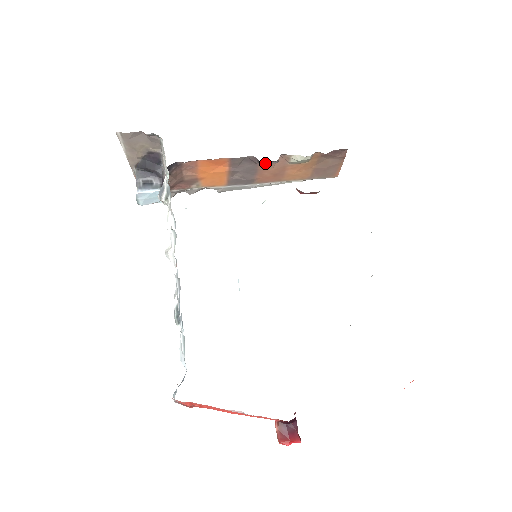
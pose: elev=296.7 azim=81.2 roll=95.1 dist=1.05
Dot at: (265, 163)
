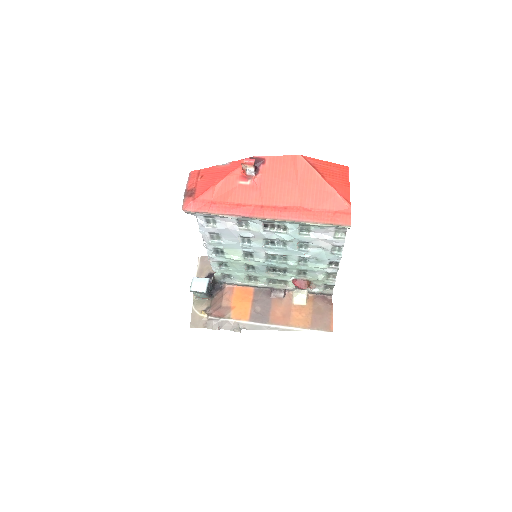
Dot at: (276, 299)
